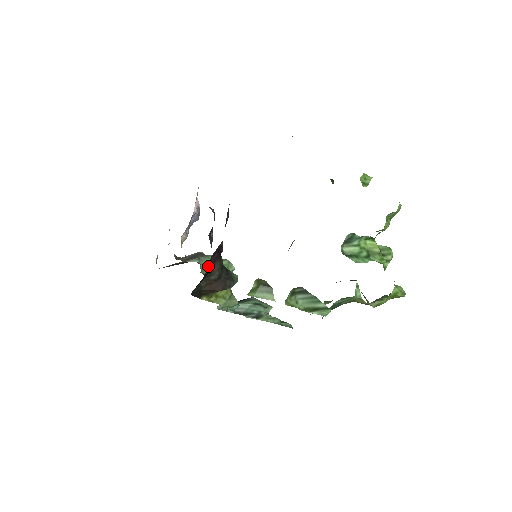
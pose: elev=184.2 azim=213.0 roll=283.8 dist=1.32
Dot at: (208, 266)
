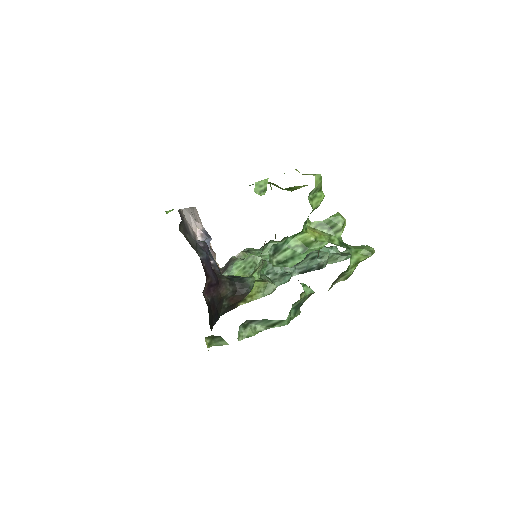
Dot at: (237, 272)
